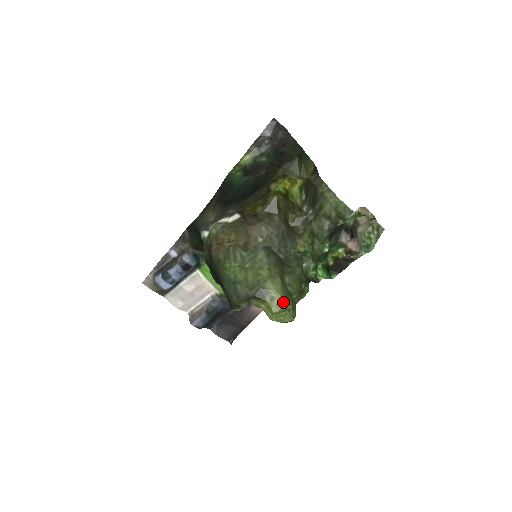
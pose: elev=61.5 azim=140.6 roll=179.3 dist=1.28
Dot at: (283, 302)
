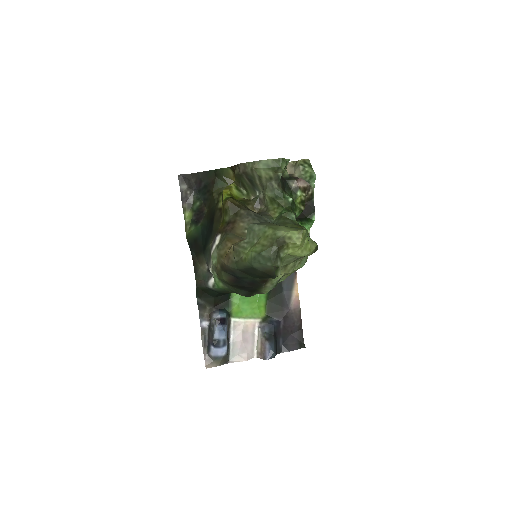
Dot at: (298, 232)
